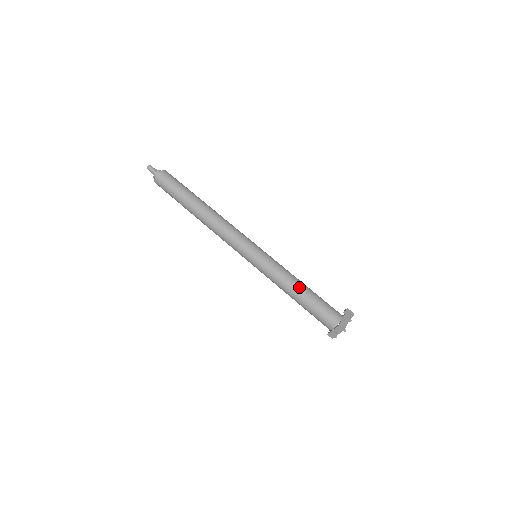
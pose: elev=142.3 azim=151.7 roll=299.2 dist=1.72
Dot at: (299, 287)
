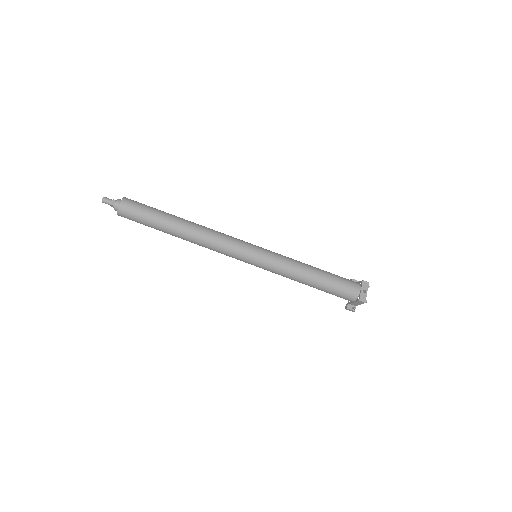
Dot at: (310, 265)
